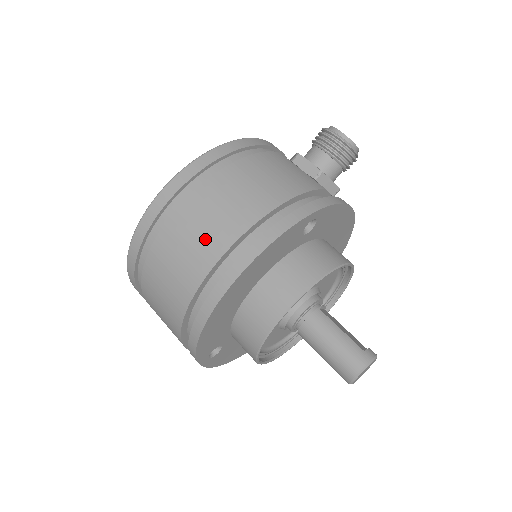
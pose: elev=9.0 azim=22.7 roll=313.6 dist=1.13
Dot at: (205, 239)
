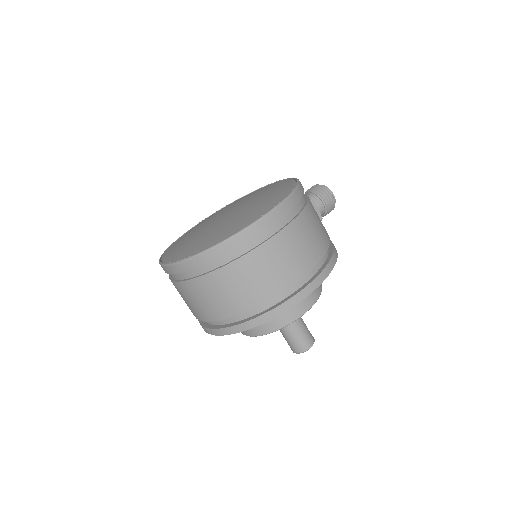
Dot at: (298, 259)
